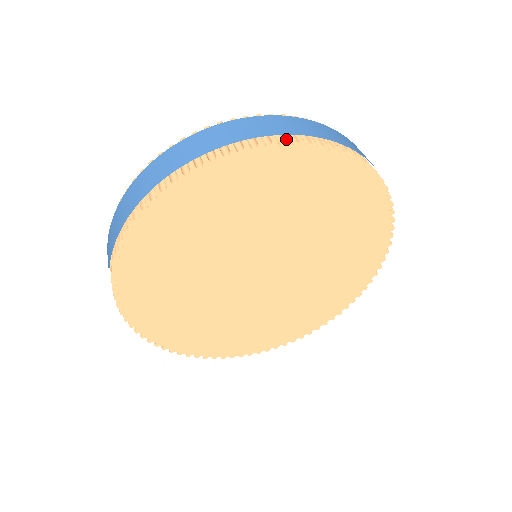
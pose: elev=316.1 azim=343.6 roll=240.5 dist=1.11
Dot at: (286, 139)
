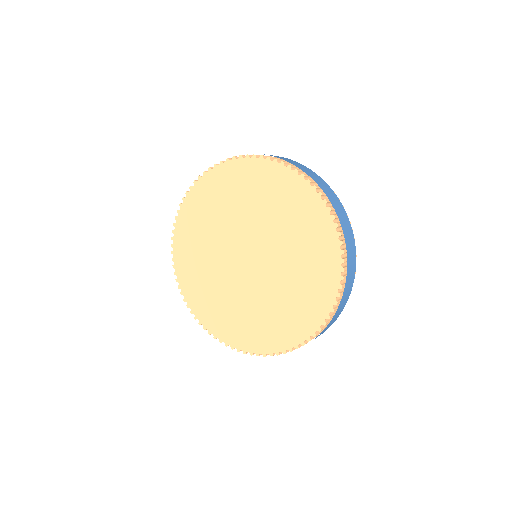
Dot at: (261, 155)
